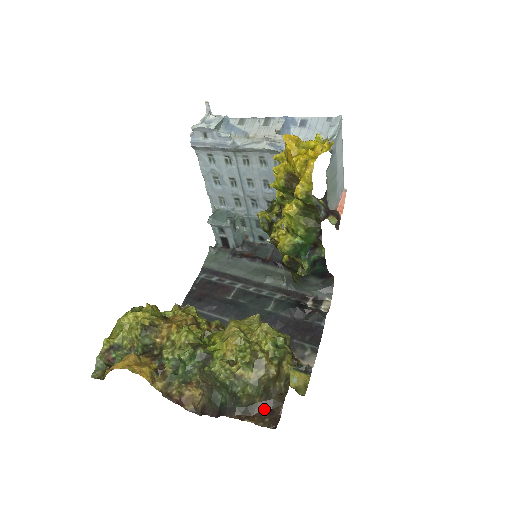
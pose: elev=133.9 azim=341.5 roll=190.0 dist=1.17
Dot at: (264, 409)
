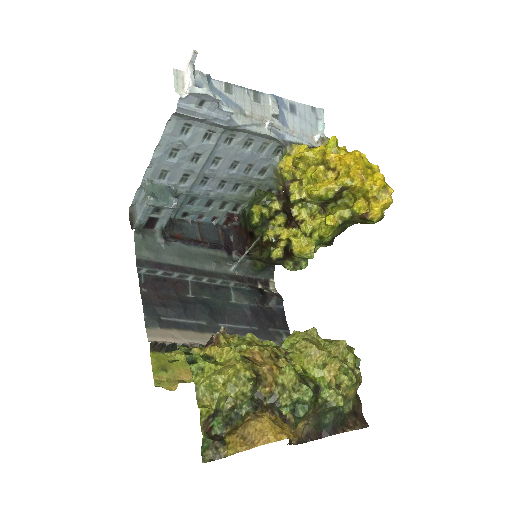
Dot at: (352, 414)
